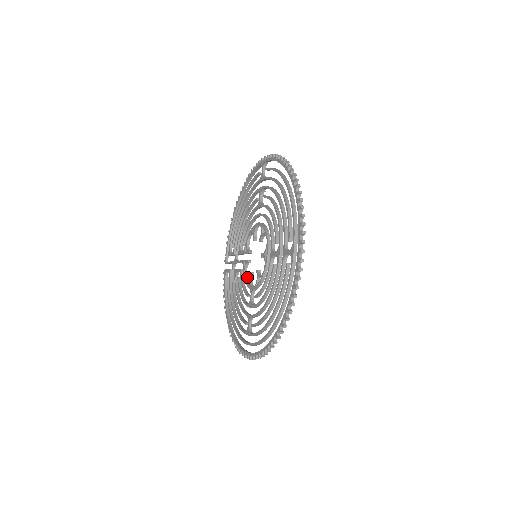
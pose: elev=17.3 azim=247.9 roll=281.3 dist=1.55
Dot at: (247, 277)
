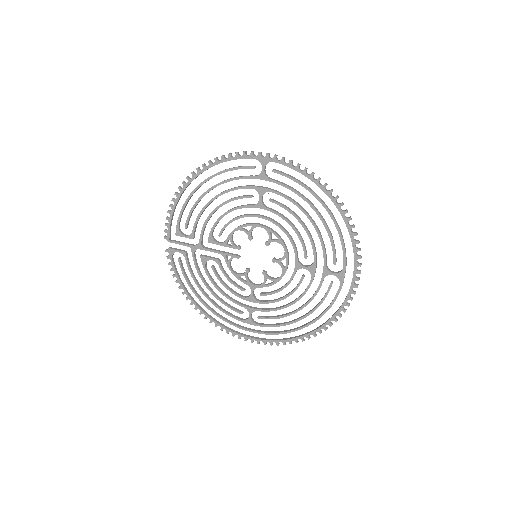
Dot at: (233, 270)
